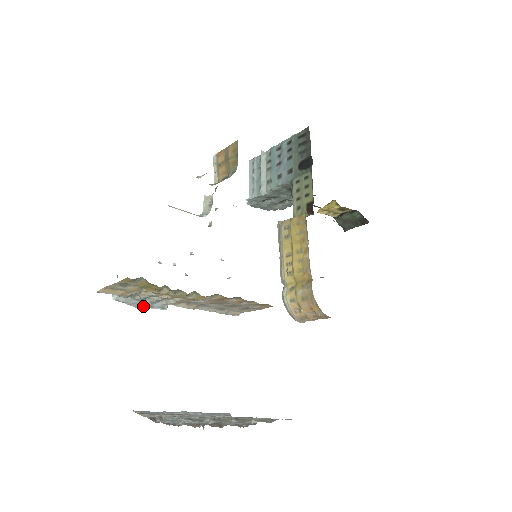
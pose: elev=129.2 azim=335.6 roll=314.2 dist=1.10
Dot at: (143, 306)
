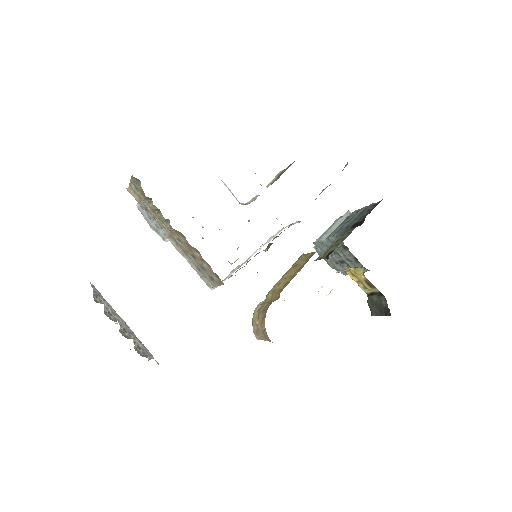
Dot at: (154, 228)
